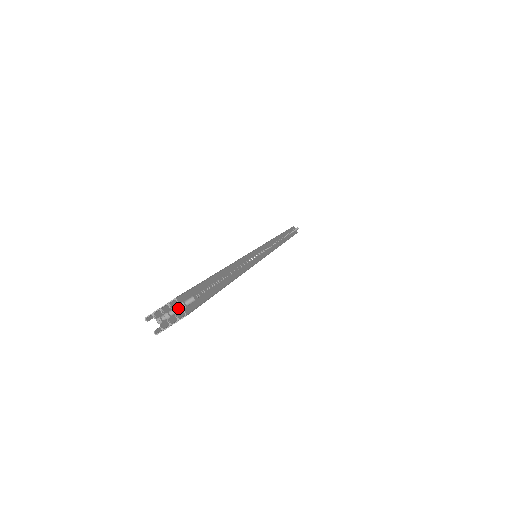
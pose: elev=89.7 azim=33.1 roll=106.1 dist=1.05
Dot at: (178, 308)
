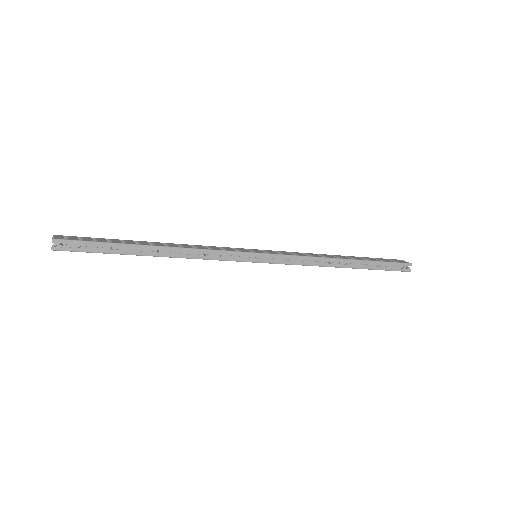
Dot at: occluded
